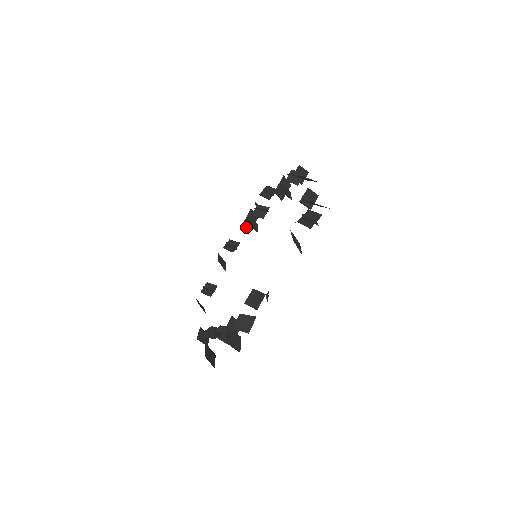
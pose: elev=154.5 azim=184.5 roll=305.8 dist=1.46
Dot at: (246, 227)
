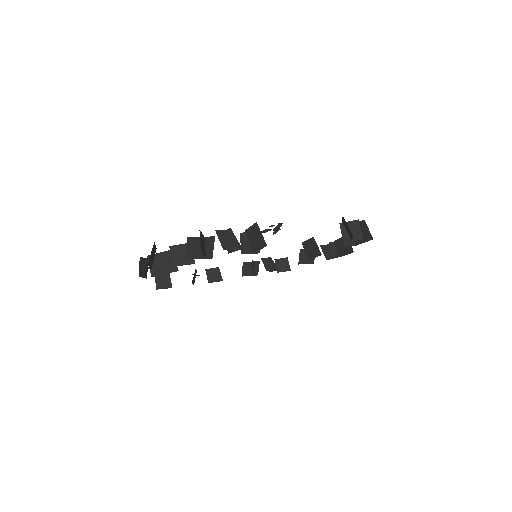
Dot at: (243, 268)
